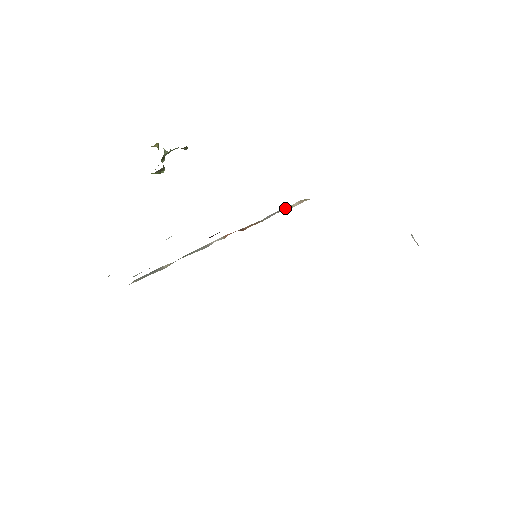
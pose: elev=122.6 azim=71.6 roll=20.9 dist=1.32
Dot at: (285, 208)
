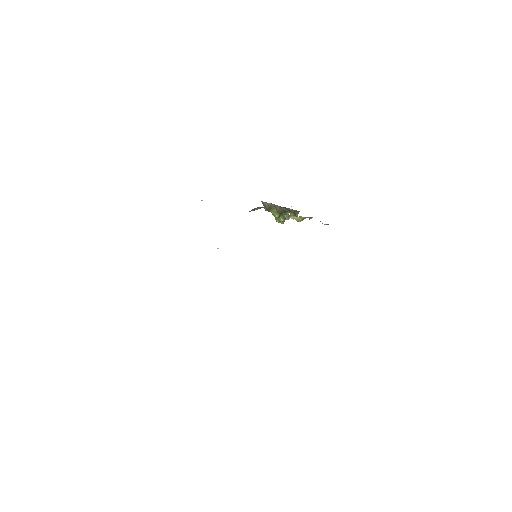
Dot at: occluded
